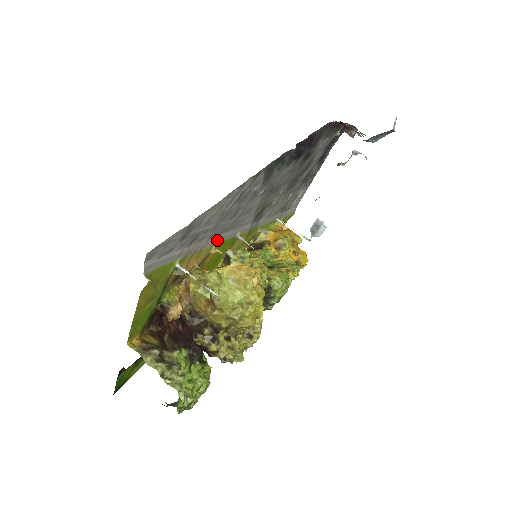
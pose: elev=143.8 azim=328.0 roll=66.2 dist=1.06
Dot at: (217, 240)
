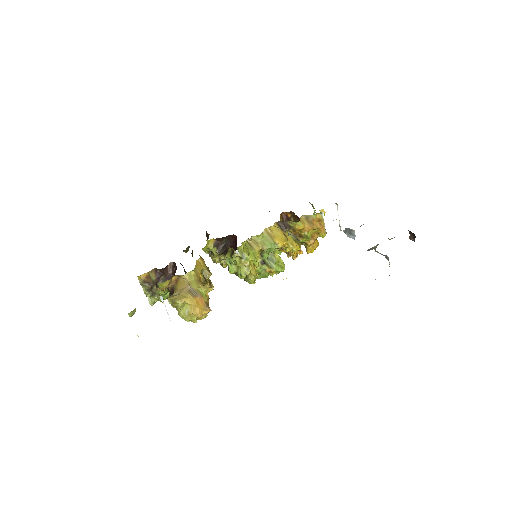
Dot at: occluded
